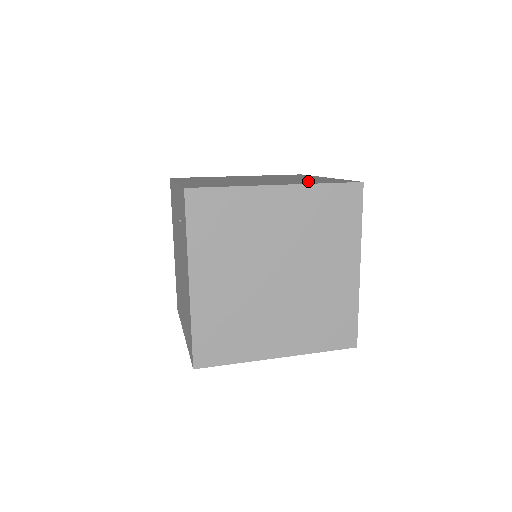
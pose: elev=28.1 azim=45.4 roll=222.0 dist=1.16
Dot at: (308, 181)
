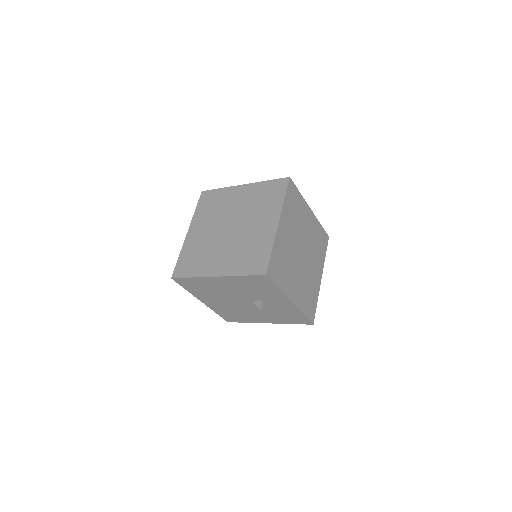
Dot at: occluded
